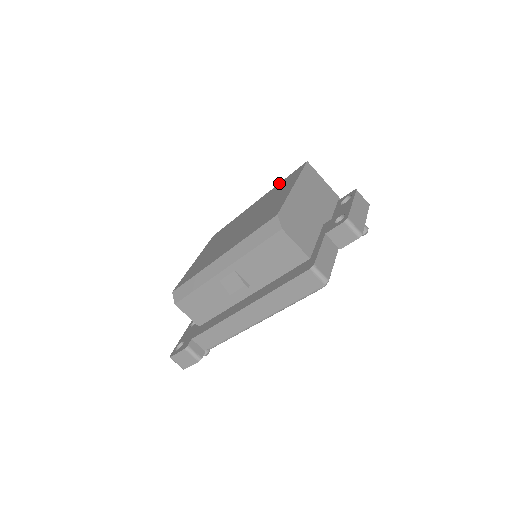
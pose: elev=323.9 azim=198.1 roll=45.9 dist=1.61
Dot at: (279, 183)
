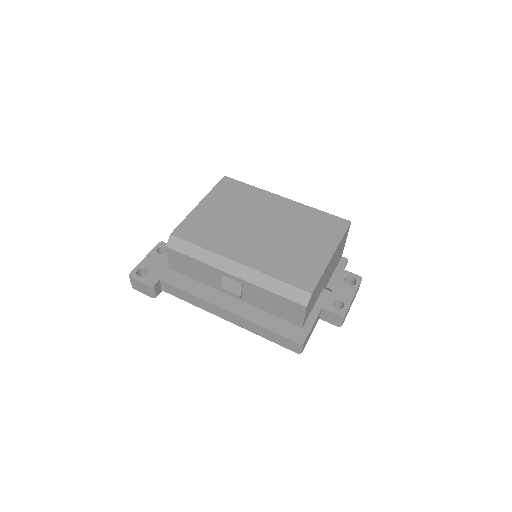
Dot at: (316, 209)
